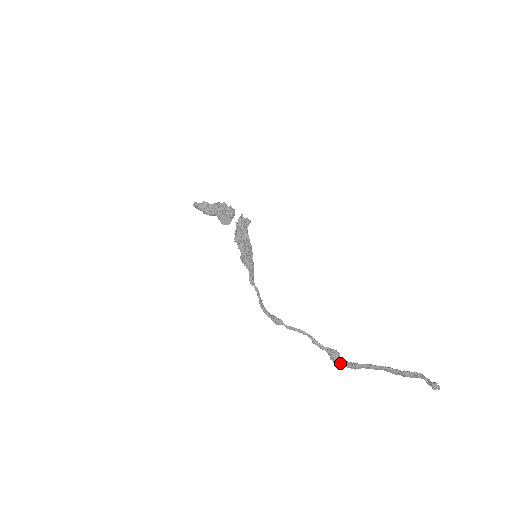
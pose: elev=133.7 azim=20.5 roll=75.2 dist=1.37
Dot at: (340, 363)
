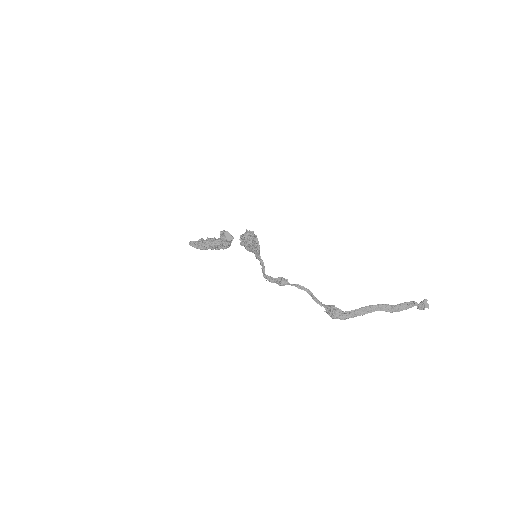
Dot at: (339, 312)
